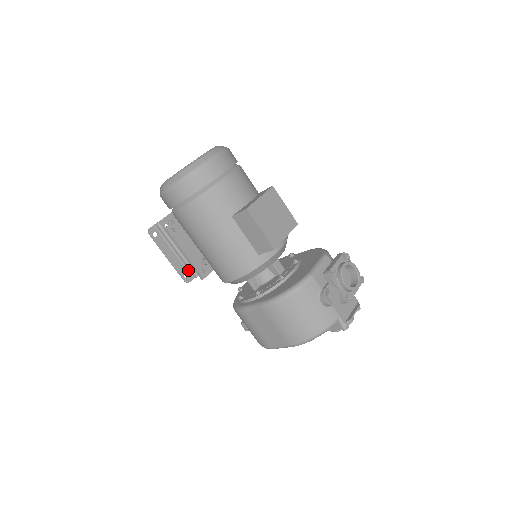
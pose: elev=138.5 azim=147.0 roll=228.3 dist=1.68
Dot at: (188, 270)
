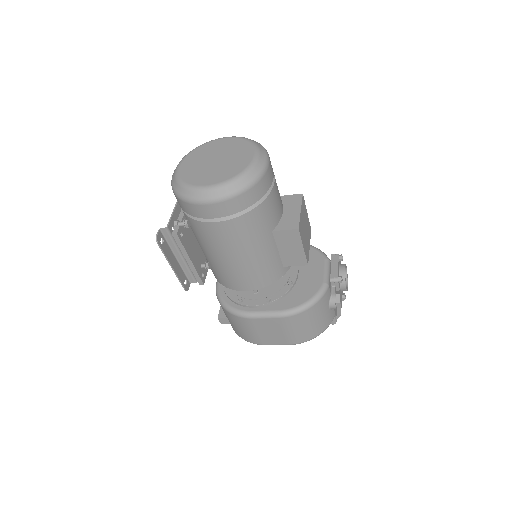
Dot at: (186, 276)
